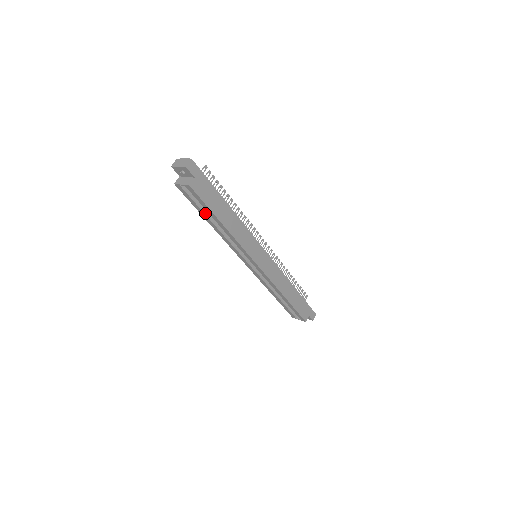
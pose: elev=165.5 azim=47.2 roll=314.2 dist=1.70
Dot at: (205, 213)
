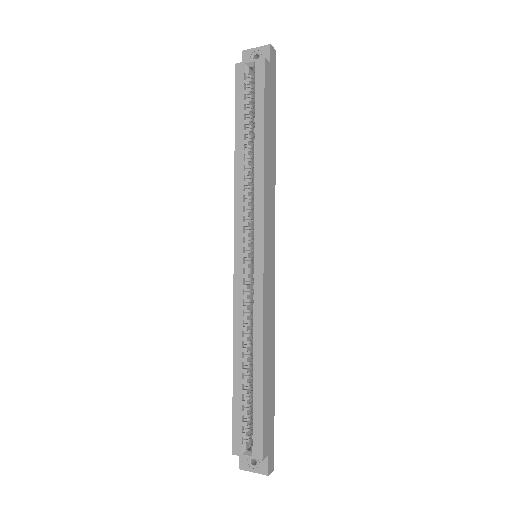
Dot at: (244, 125)
